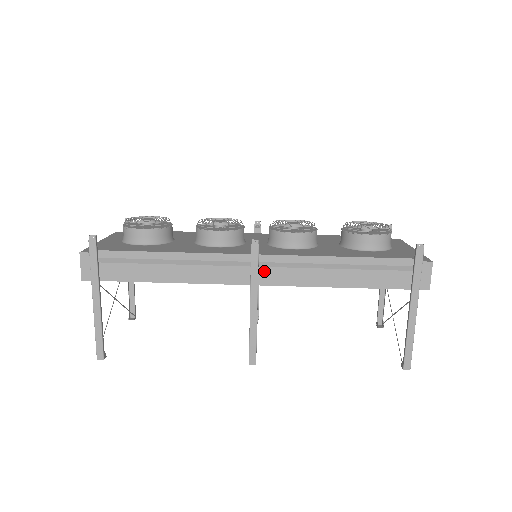
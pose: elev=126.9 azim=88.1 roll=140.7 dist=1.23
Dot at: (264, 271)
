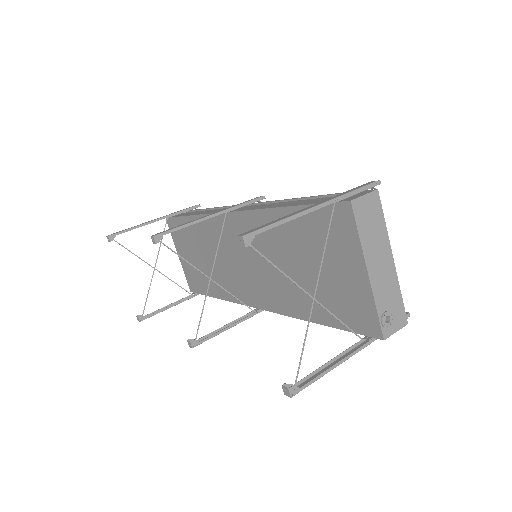
Dot at: (245, 207)
